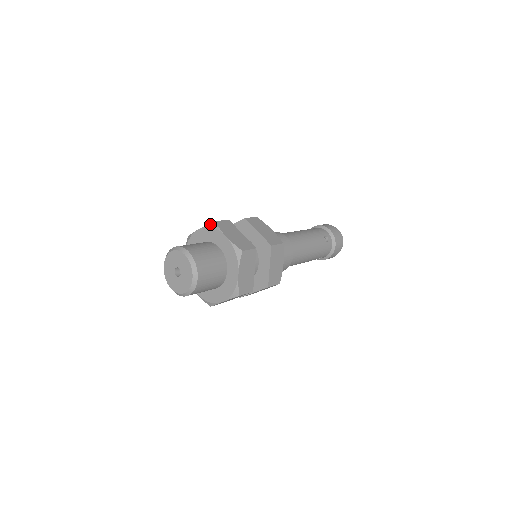
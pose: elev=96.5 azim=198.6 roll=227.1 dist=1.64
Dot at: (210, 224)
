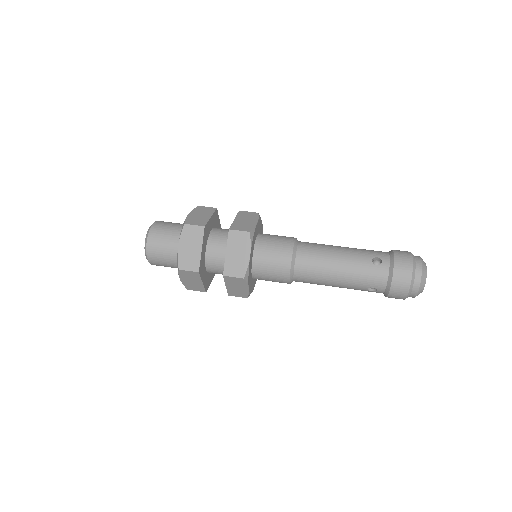
Dot at: occluded
